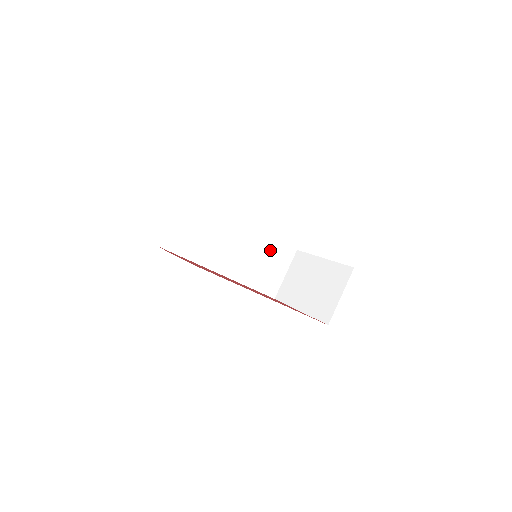
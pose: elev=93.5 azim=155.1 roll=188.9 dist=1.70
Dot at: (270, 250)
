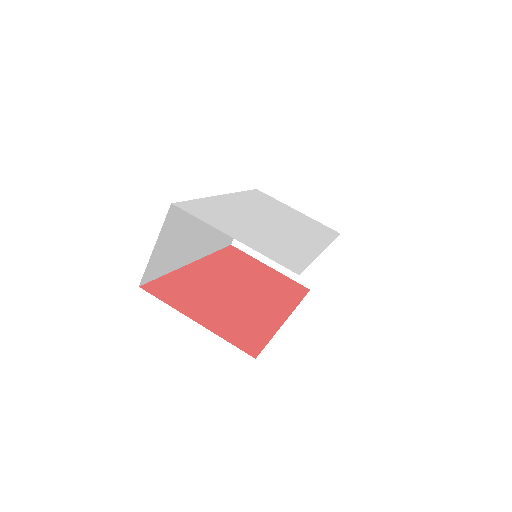
Dot at: occluded
